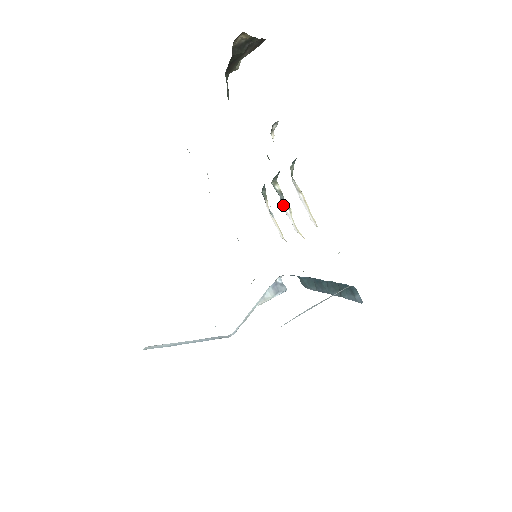
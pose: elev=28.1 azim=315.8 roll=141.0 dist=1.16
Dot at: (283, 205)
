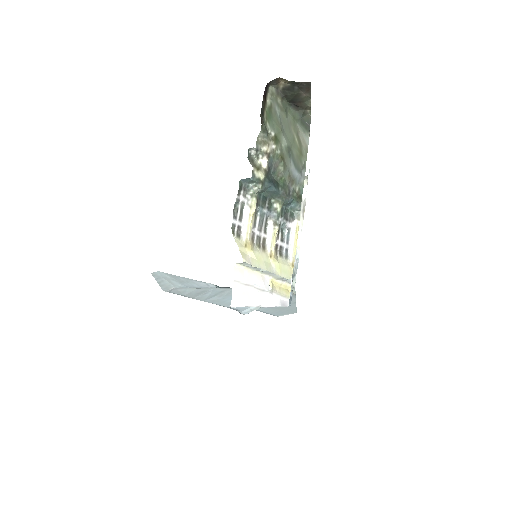
Dot at: (270, 220)
